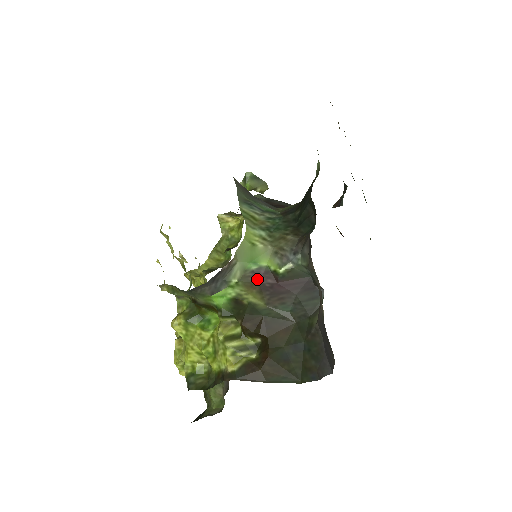
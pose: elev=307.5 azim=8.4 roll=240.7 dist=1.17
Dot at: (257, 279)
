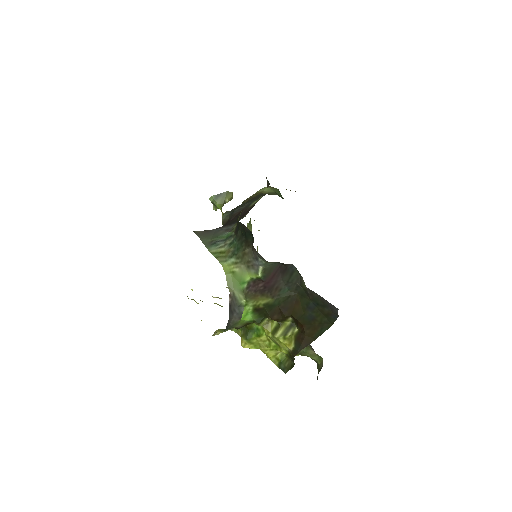
Dot at: (253, 290)
